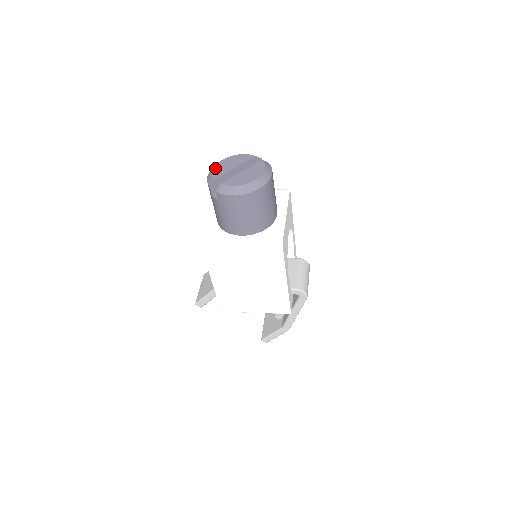
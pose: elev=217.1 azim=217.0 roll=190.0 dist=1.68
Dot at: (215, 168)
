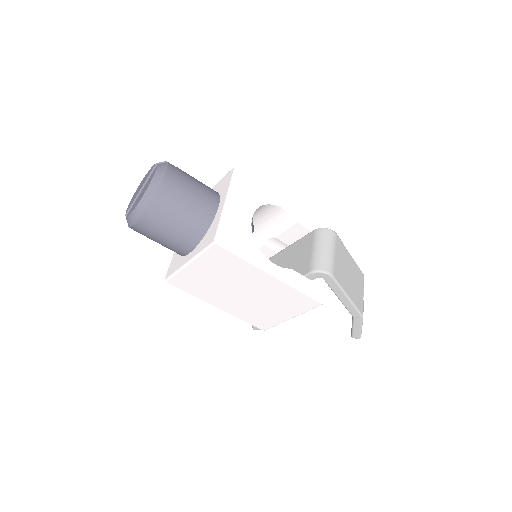
Dot at: (130, 201)
